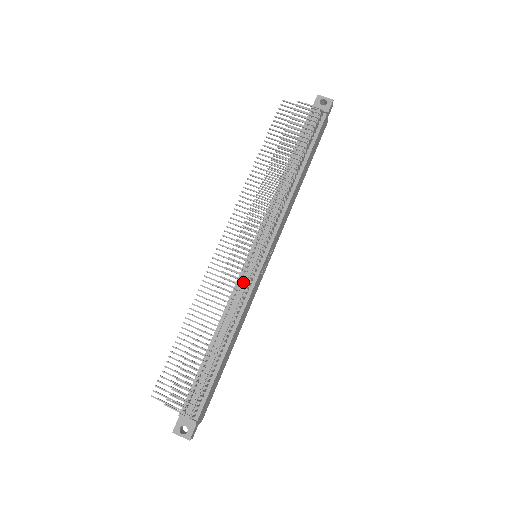
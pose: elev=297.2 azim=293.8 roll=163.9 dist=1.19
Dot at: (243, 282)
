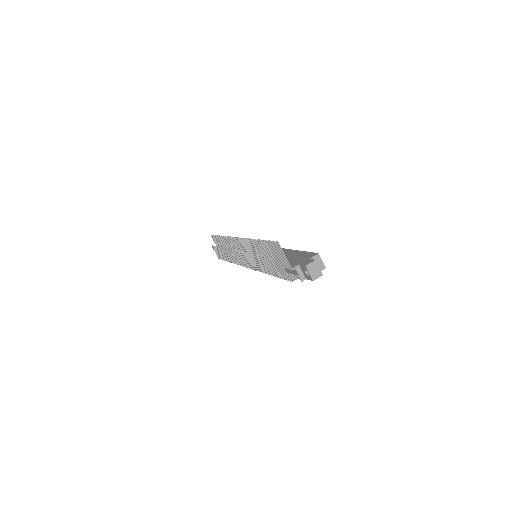
Dot at: occluded
